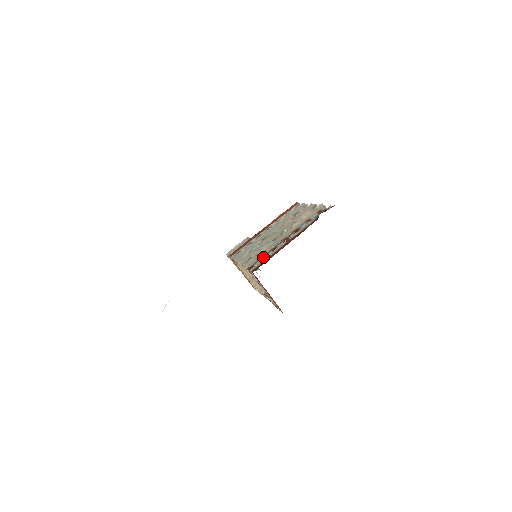
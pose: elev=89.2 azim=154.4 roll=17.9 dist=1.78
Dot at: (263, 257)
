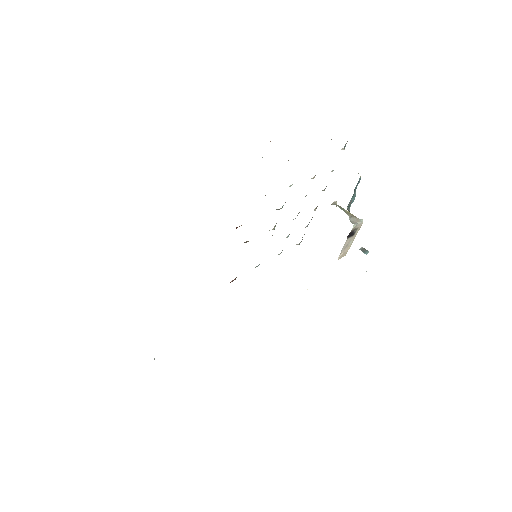
Dot at: occluded
